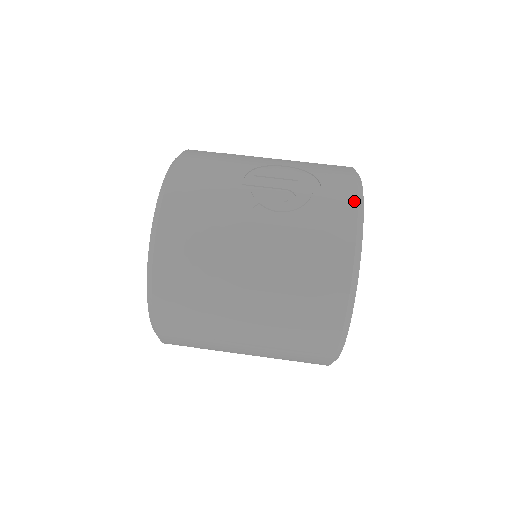
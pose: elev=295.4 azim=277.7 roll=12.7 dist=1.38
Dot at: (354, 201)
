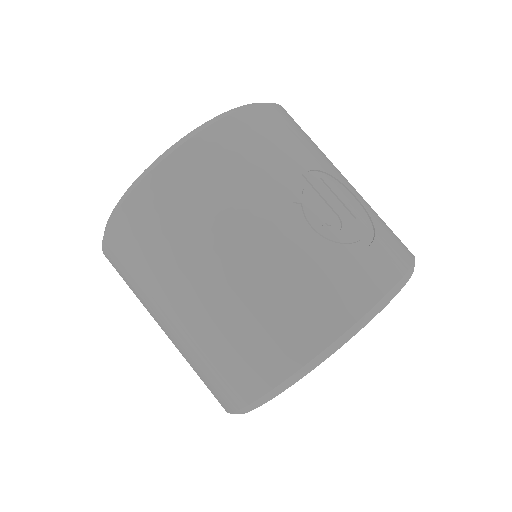
Dot at: (391, 283)
